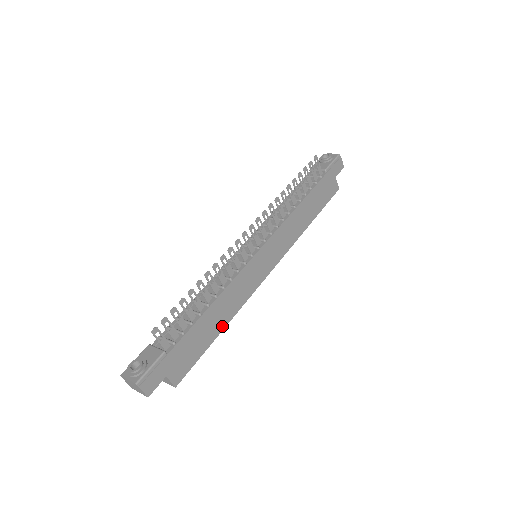
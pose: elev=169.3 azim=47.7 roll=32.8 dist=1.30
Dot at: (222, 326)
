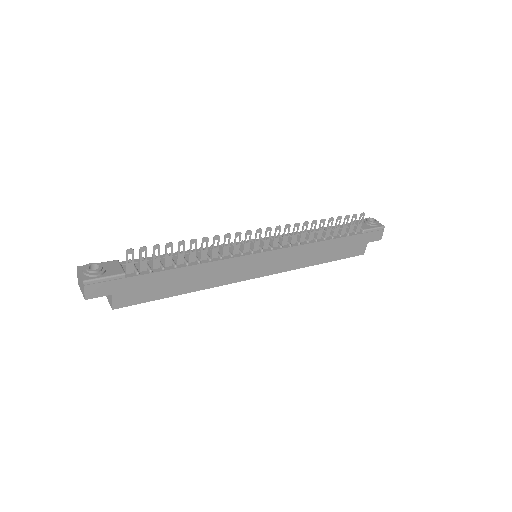
Dot at: (187, 290)
